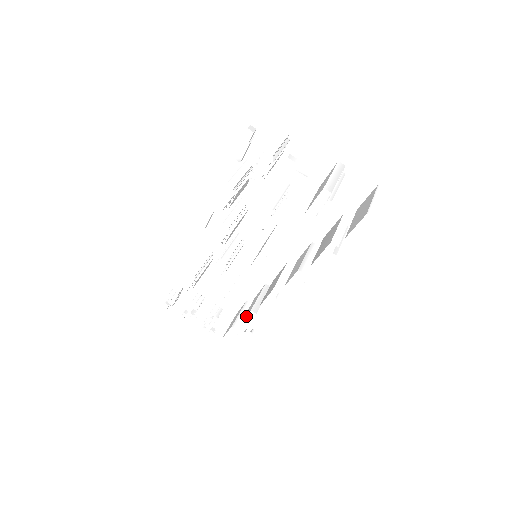
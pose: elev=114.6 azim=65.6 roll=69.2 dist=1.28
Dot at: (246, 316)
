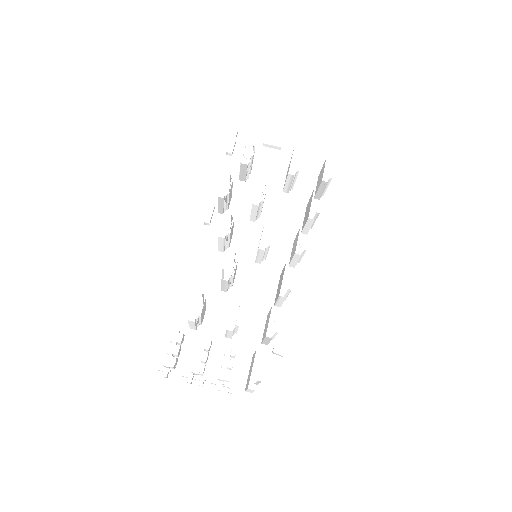
Dot at: occluded
